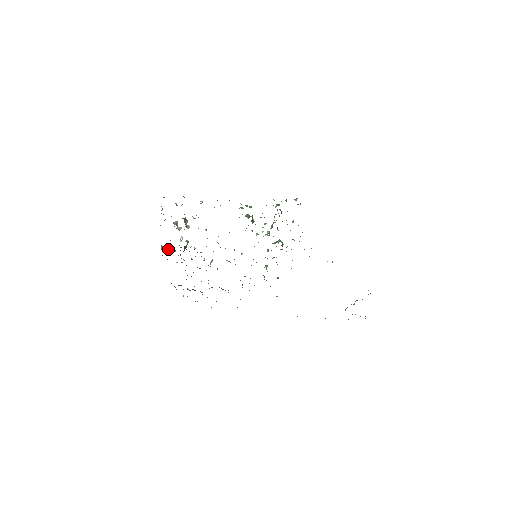
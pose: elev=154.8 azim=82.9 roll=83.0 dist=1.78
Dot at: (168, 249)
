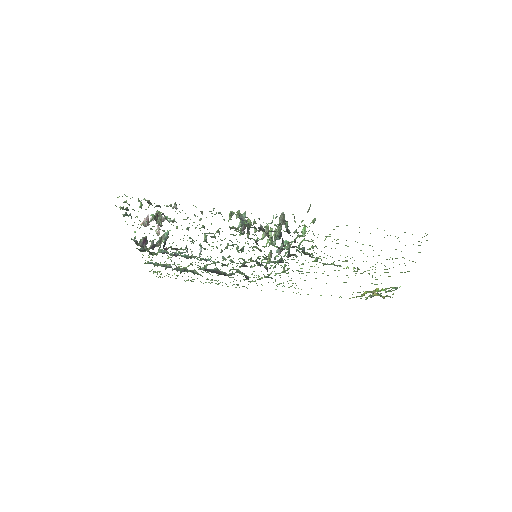
Dot at: (144, 245)
